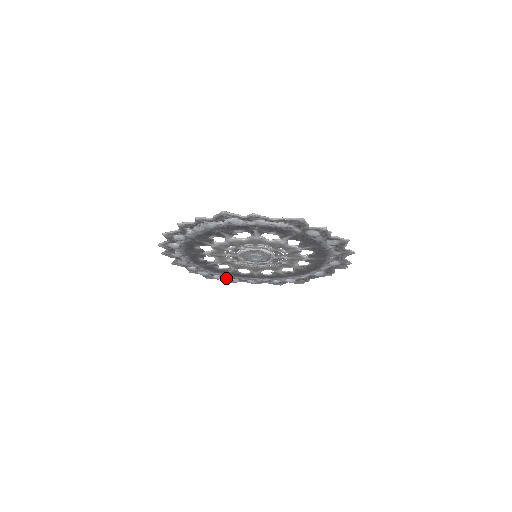
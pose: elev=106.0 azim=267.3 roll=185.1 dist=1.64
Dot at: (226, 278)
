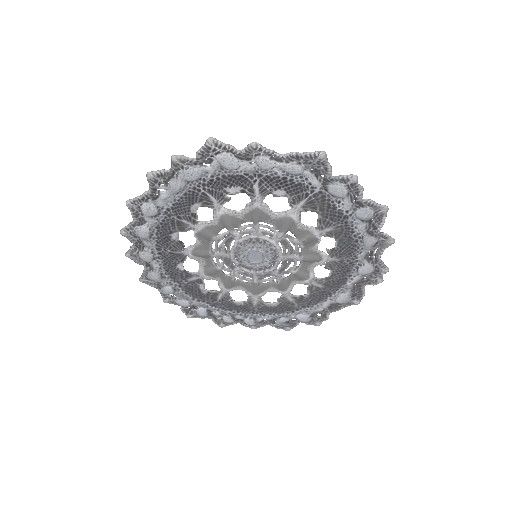
Dot at: (214, 314)
